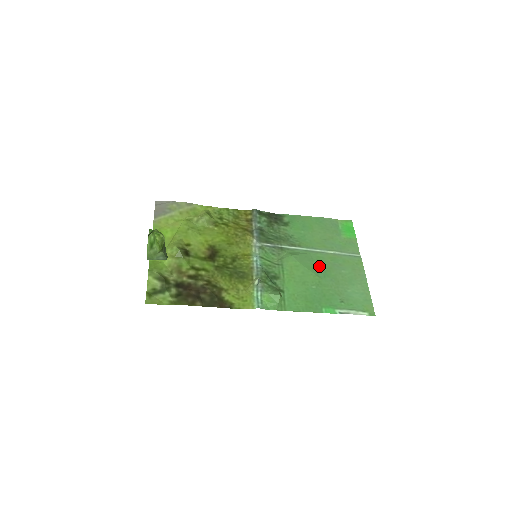
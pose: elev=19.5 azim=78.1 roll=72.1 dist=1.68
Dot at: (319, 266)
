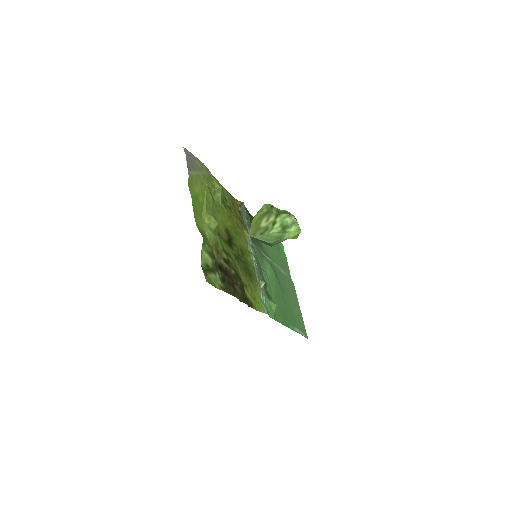
Dot at: (280, 282)
